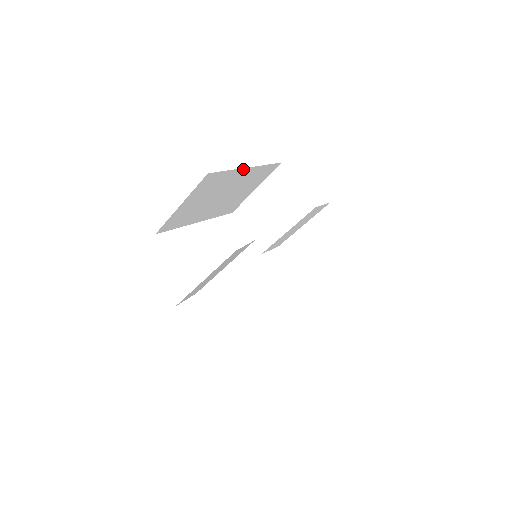
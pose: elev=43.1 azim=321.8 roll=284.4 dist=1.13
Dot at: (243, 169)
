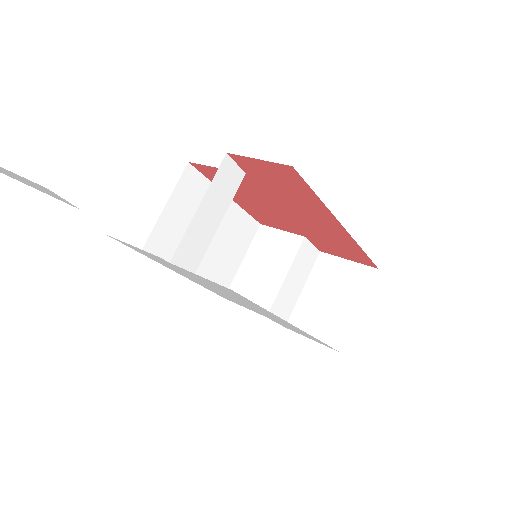
Dot at: occluded
